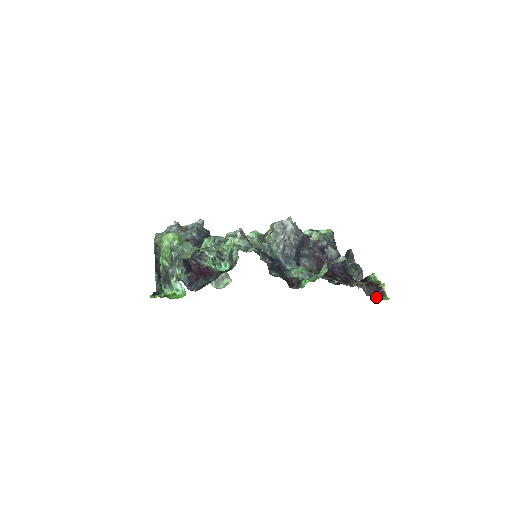
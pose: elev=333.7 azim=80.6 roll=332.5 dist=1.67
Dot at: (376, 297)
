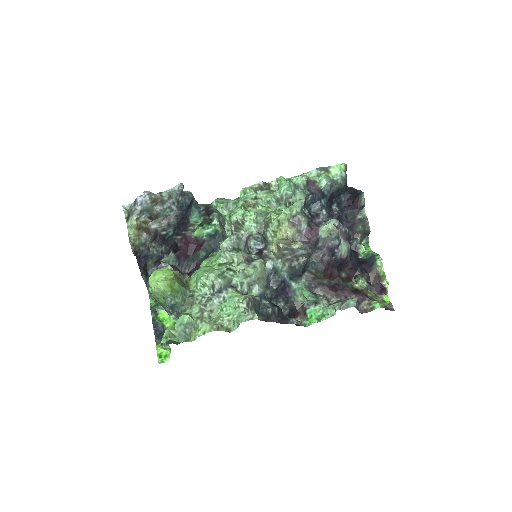
Dot at: (377, 295)
